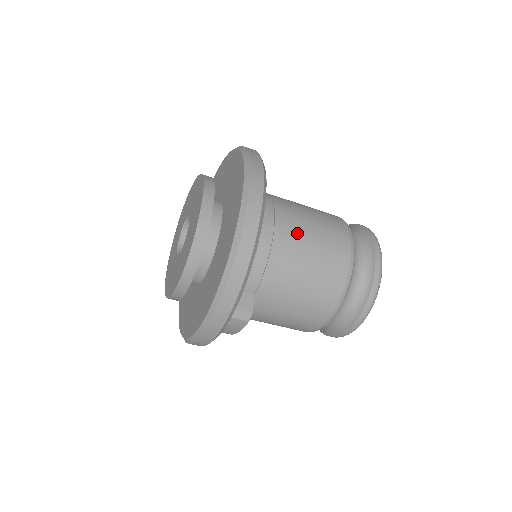
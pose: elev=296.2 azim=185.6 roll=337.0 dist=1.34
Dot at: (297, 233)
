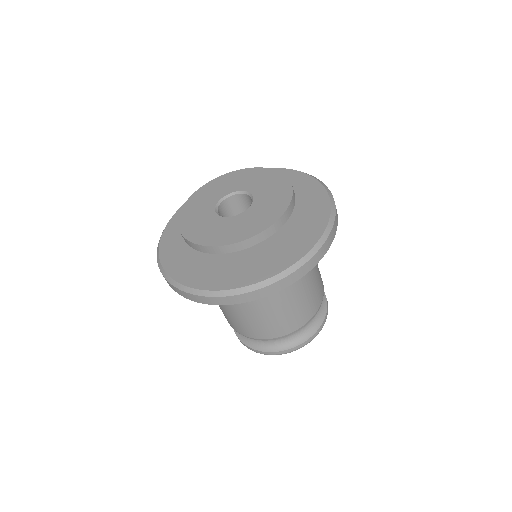
Dot at: (294, 291)
